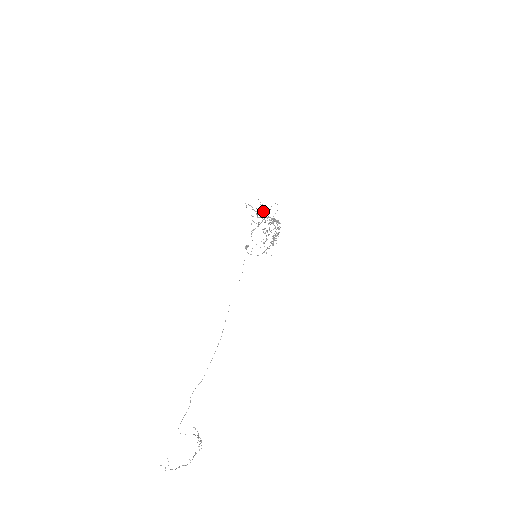
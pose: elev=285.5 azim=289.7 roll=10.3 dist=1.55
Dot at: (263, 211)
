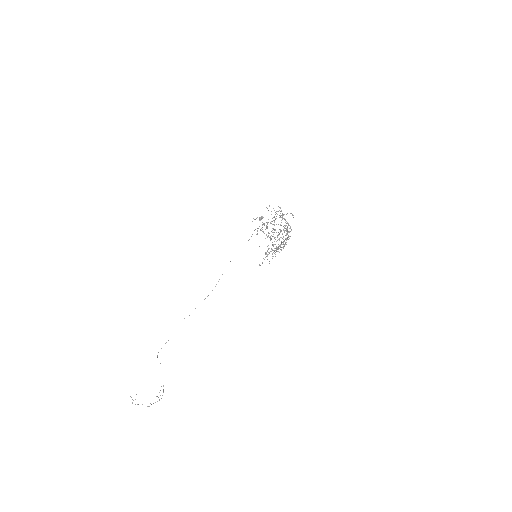
Dot at: occluded
